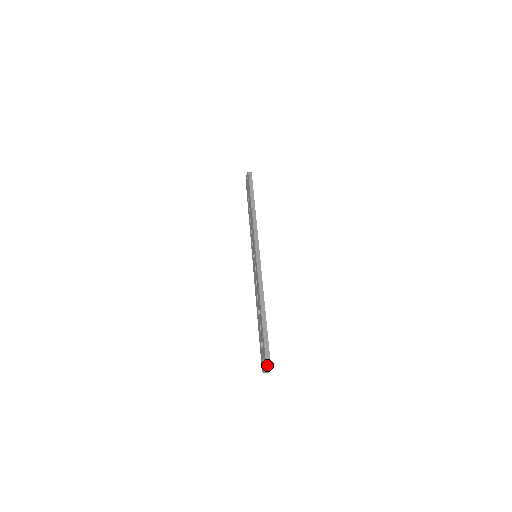
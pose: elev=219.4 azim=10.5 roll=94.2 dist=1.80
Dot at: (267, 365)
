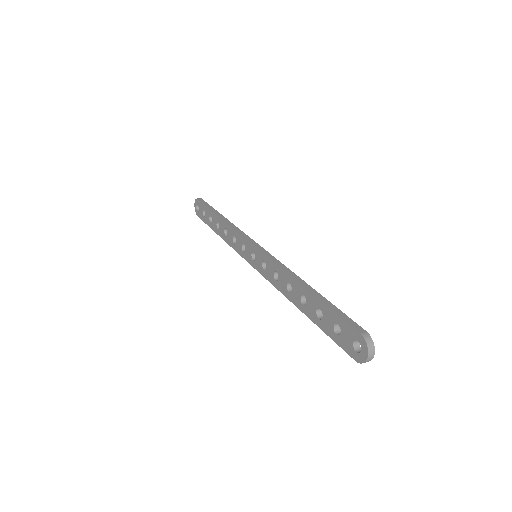
Dot at: (368, 341)
